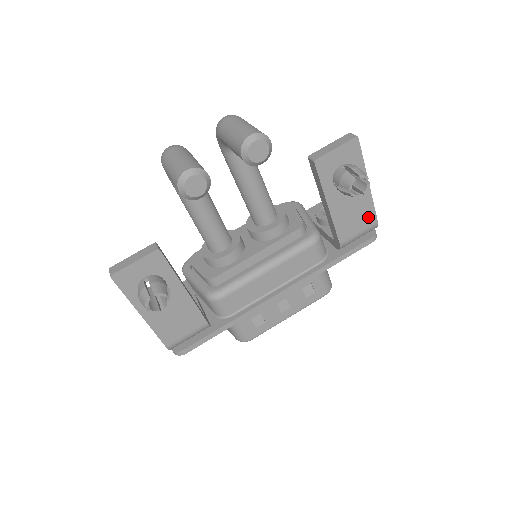
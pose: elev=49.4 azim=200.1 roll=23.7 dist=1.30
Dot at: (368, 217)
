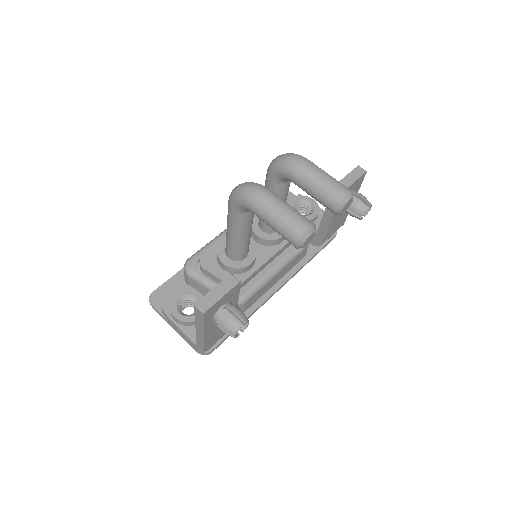
Dot at: (342, 222)
